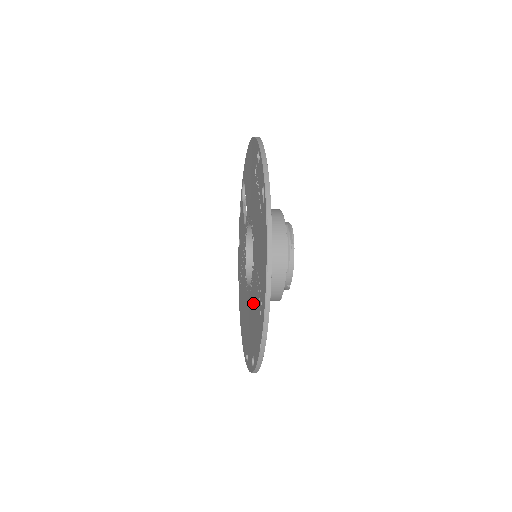
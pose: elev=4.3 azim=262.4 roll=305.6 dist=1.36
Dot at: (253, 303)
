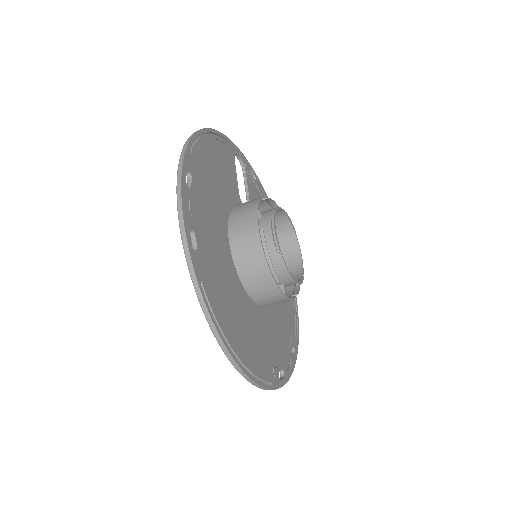
Dot at: occluded
